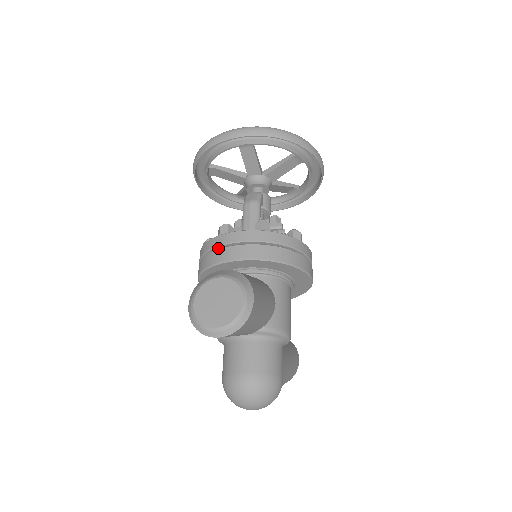
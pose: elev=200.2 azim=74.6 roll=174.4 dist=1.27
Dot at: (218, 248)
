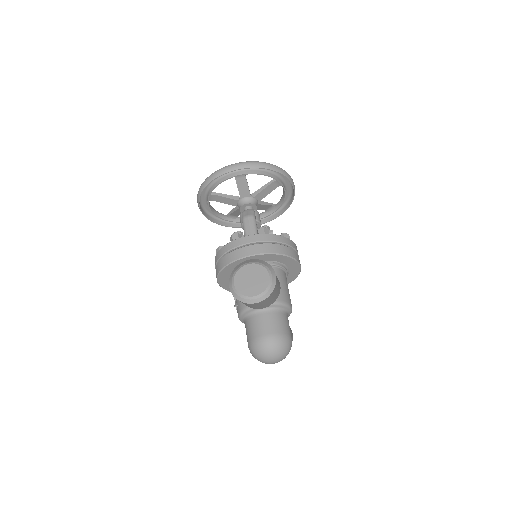
Dot at: (233, 250)
